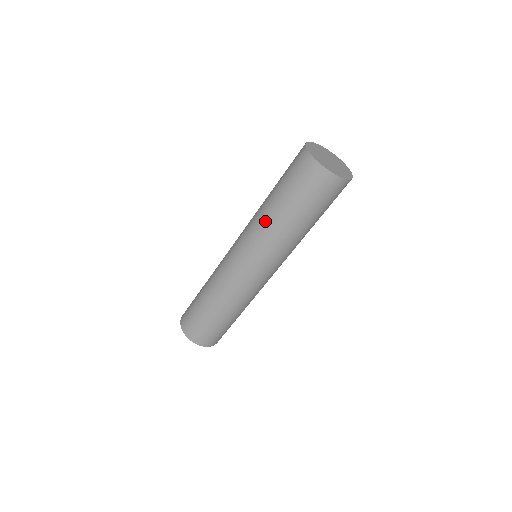
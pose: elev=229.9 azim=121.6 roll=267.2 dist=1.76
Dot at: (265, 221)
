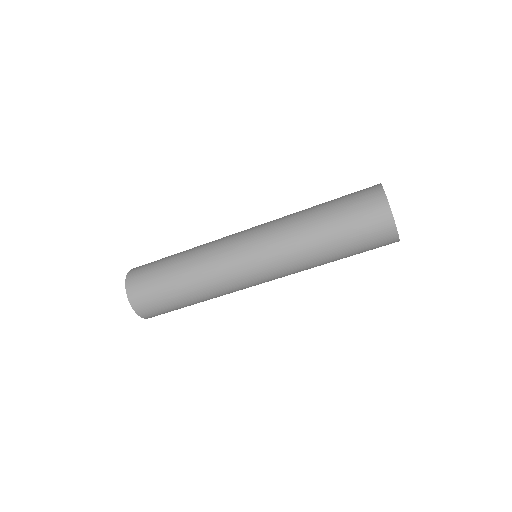
Dot at: (308, 256)
